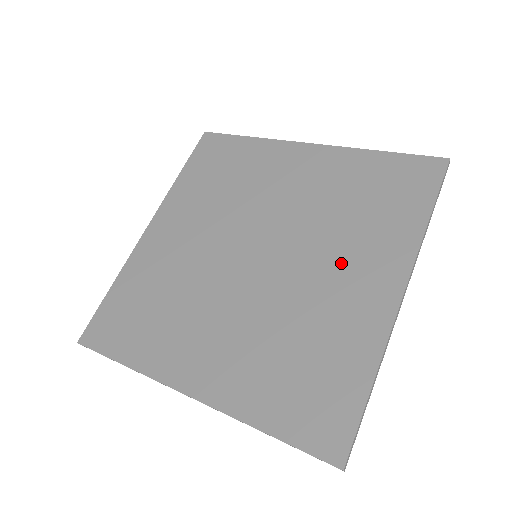
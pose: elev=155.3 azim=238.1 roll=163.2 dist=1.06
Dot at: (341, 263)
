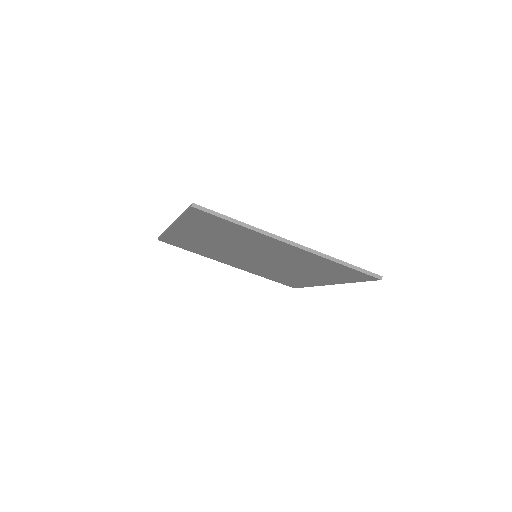
Dot at: occluded
